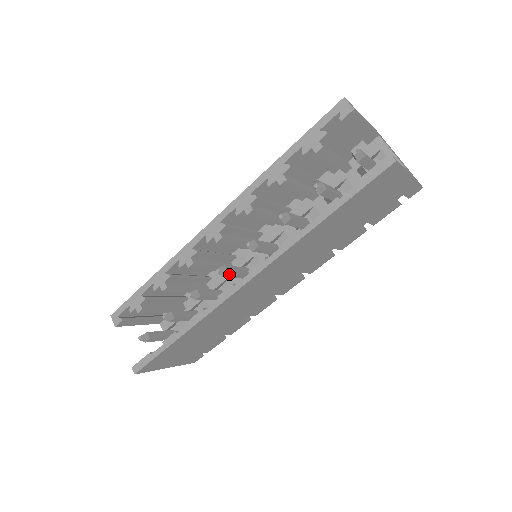
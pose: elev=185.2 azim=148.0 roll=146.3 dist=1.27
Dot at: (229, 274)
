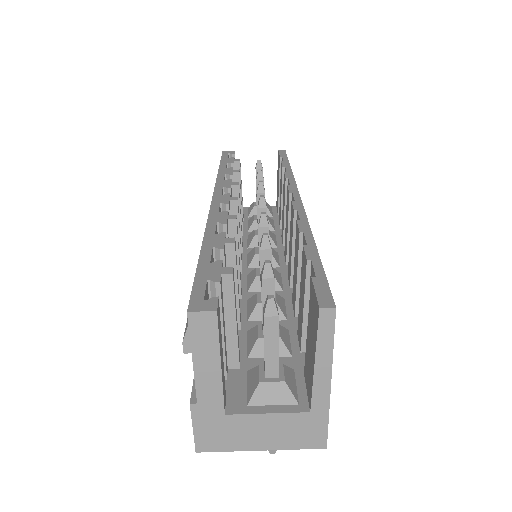
Dot at: (268, 231)
